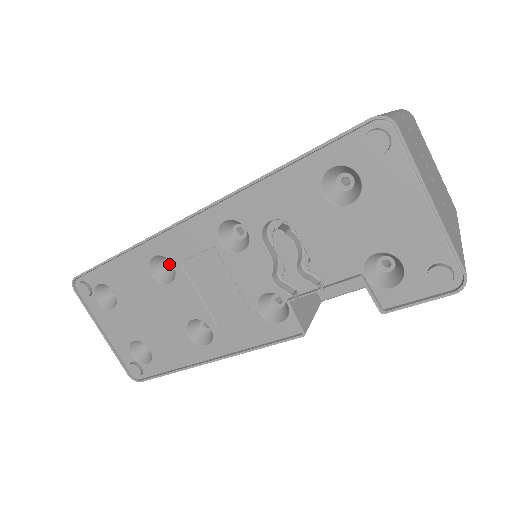
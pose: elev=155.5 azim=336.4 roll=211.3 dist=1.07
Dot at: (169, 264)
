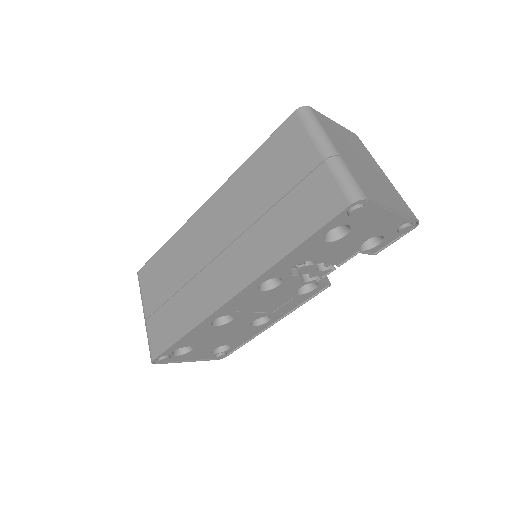
Dot at: occluded
